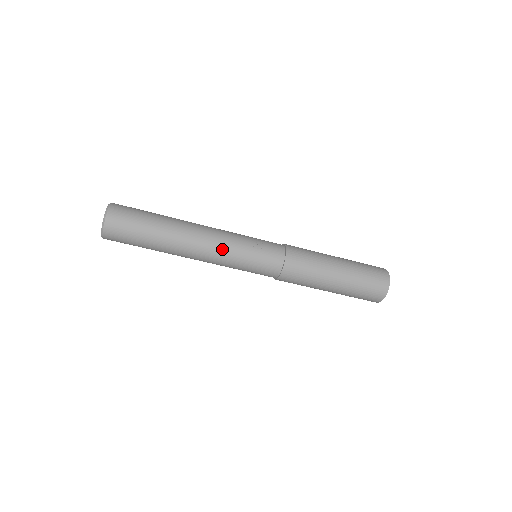
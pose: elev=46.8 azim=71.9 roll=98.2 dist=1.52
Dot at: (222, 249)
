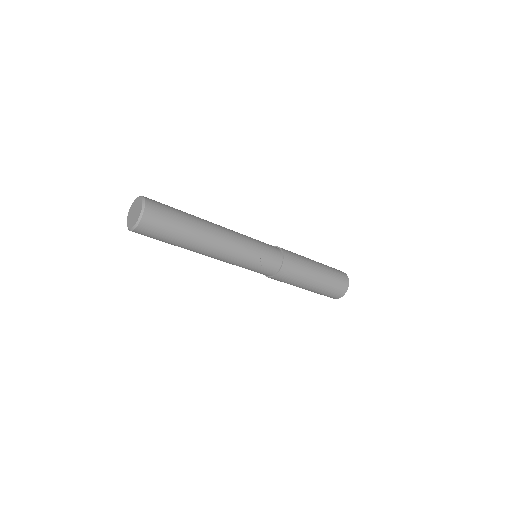
Dot at: (229, 261)
